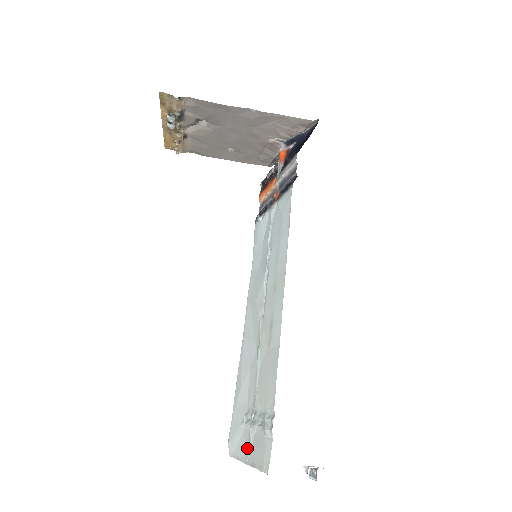
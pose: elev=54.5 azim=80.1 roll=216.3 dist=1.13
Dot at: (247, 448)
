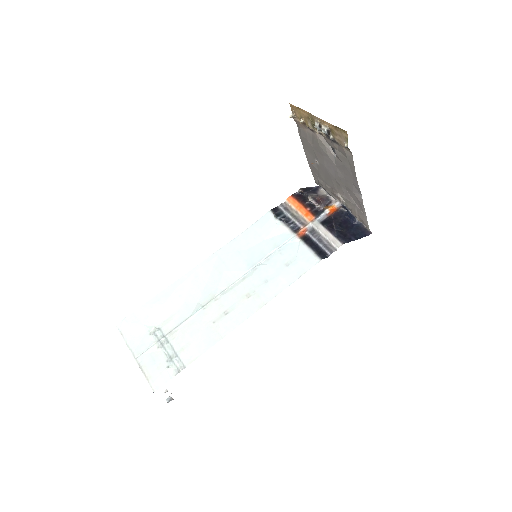
Dot at: (142, 349)
